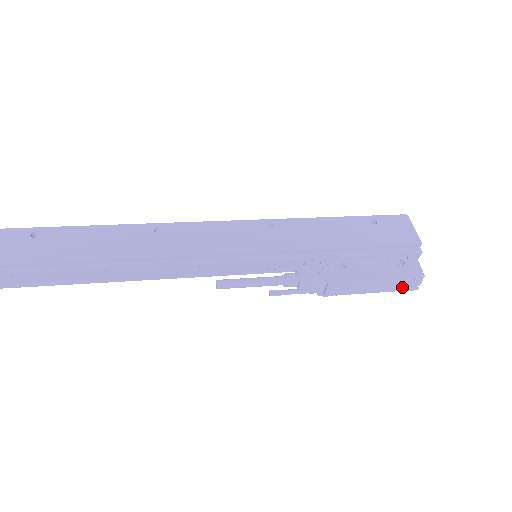
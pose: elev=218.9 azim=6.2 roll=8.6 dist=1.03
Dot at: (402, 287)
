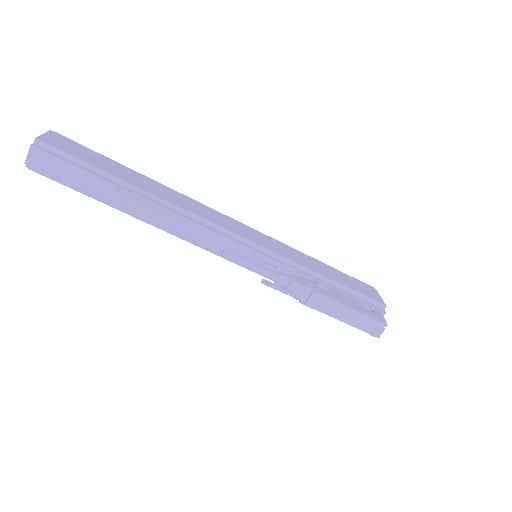
Dot at: (368, 327)
